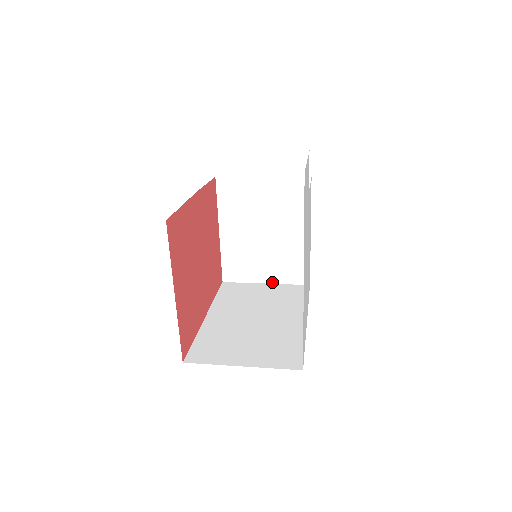
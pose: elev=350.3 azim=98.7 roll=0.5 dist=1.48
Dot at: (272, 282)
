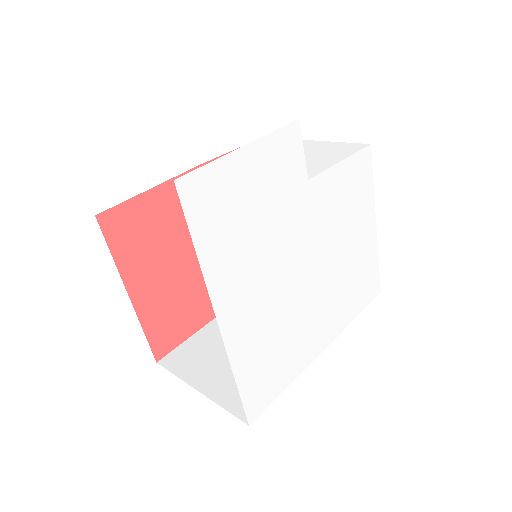
Dot at: occluded
